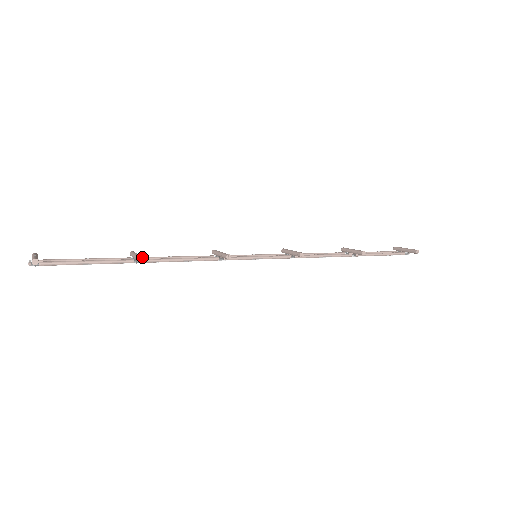
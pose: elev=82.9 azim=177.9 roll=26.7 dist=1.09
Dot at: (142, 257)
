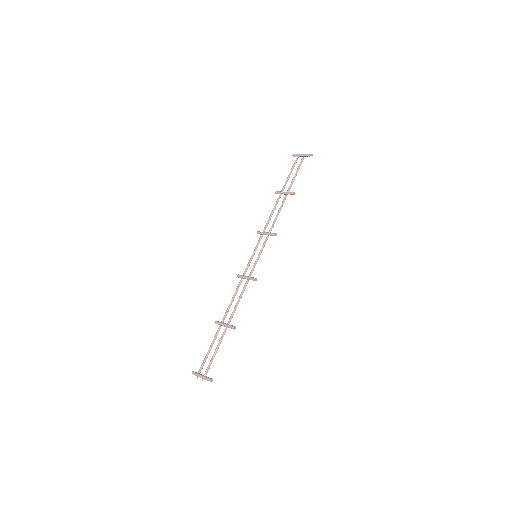
Dot at: (234, 327)
